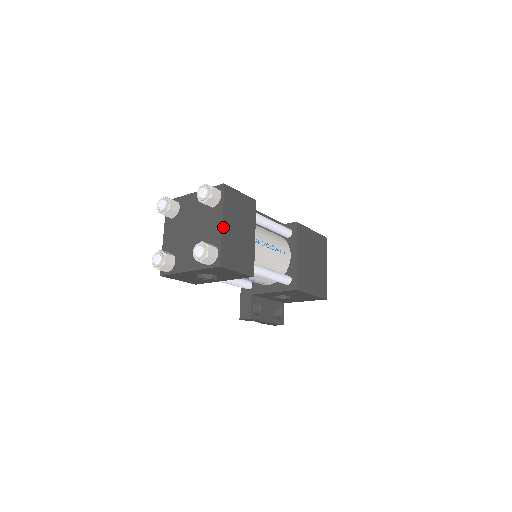
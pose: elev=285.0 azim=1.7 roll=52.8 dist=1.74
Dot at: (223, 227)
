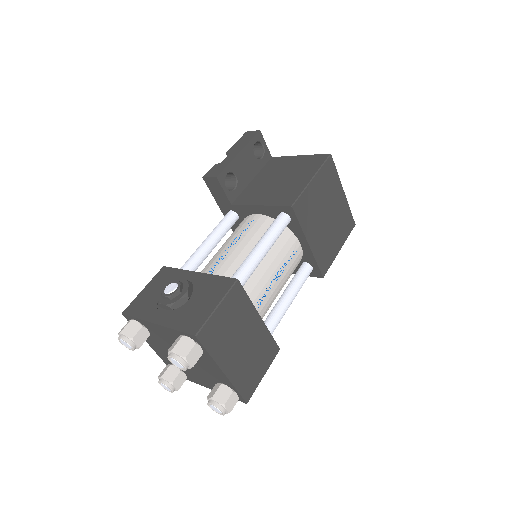
Dot at: (226, 373)
